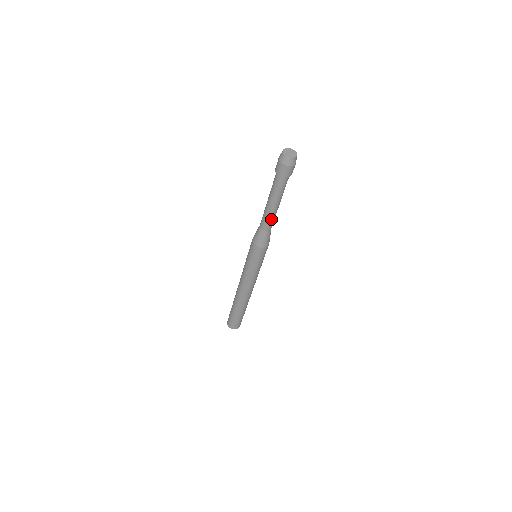
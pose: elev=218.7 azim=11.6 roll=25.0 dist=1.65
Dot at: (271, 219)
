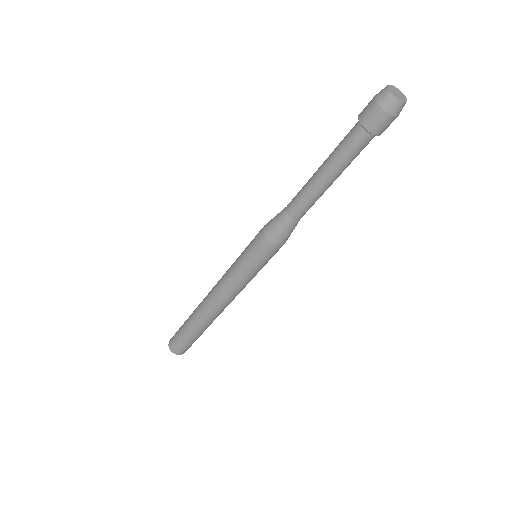
Dot at: (304, 198)
